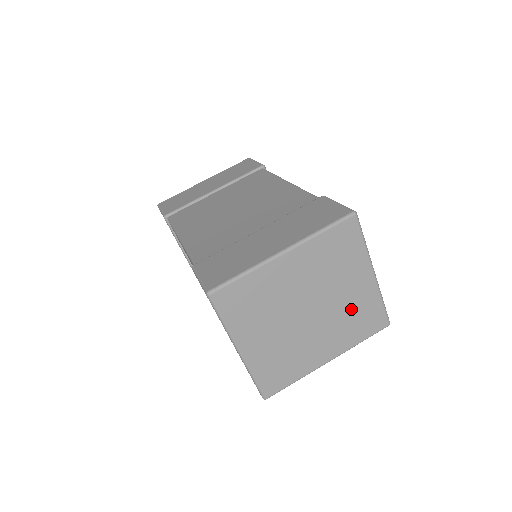
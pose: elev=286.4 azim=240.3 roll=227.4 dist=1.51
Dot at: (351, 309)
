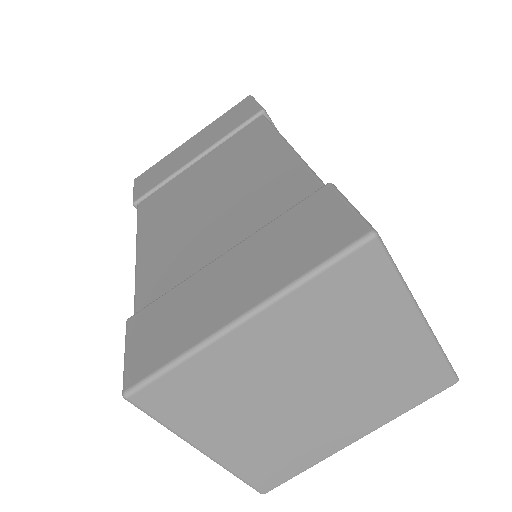
Dot at: (385, 374)
